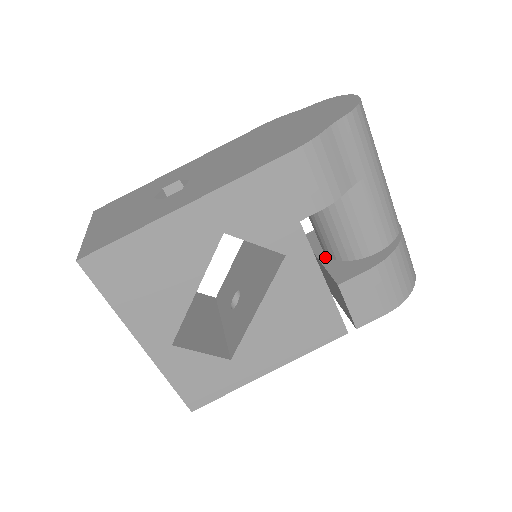
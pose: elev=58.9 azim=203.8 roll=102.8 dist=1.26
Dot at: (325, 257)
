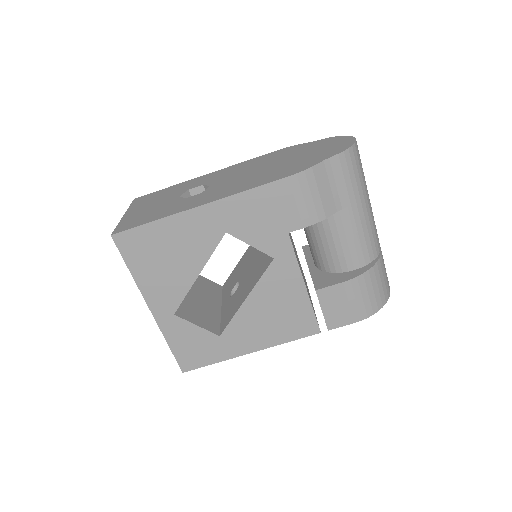
Dot at: (314, 267)
